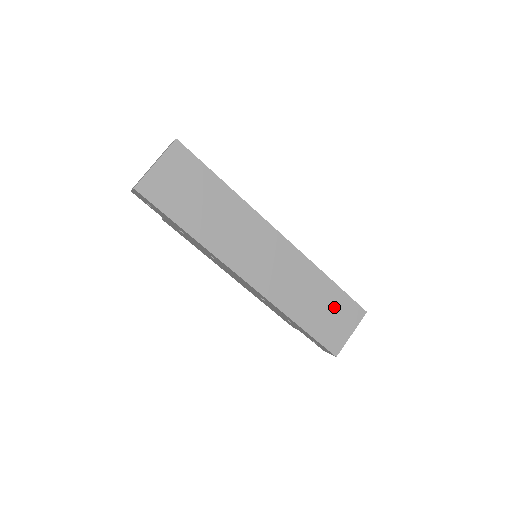
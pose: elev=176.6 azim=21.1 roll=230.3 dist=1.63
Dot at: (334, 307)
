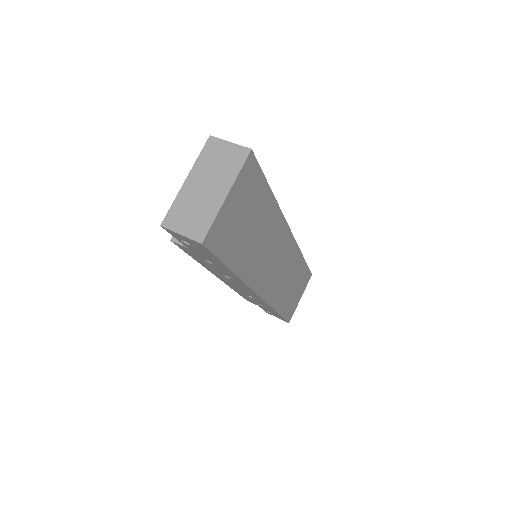
Dot at: (299, 283)
